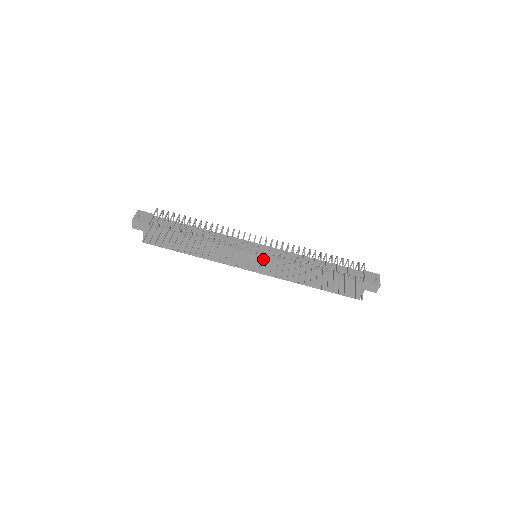
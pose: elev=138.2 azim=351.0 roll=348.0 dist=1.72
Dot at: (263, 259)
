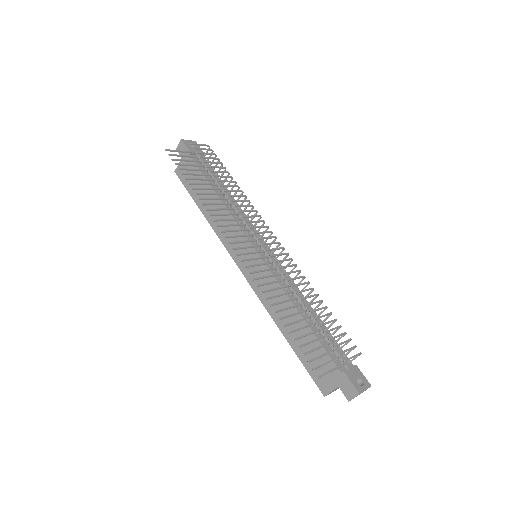
Dot at: (258, 261)
